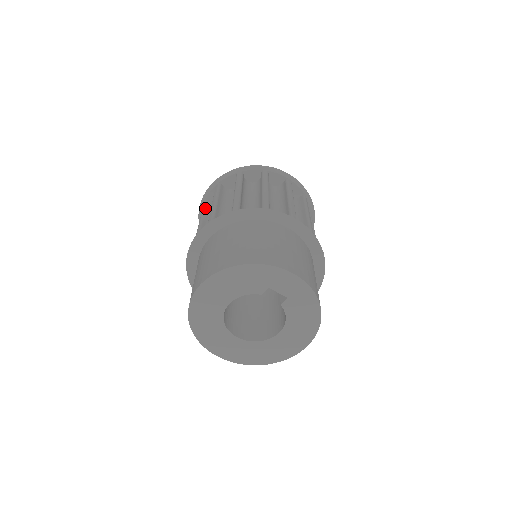
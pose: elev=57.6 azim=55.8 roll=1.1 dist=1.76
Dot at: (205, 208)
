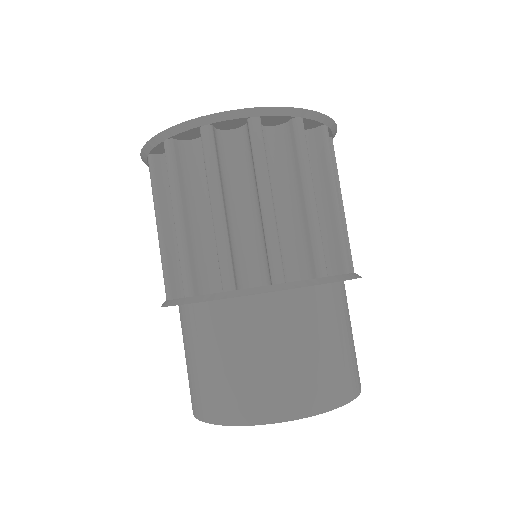
Dot at: (176, 166)
